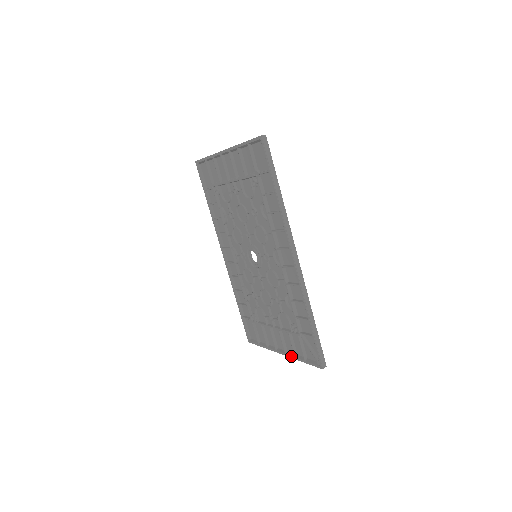
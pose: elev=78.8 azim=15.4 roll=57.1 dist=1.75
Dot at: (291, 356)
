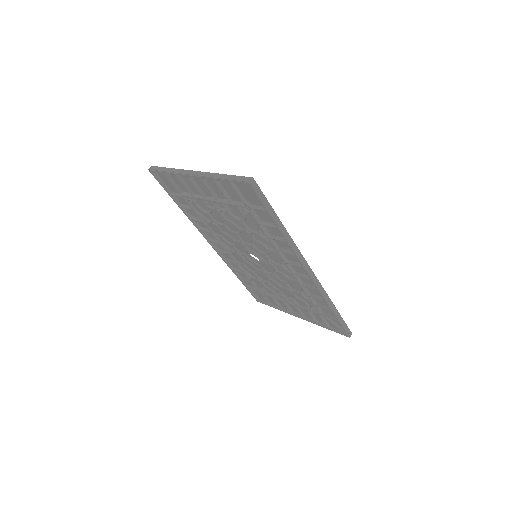
Dot at: (312, 322)
